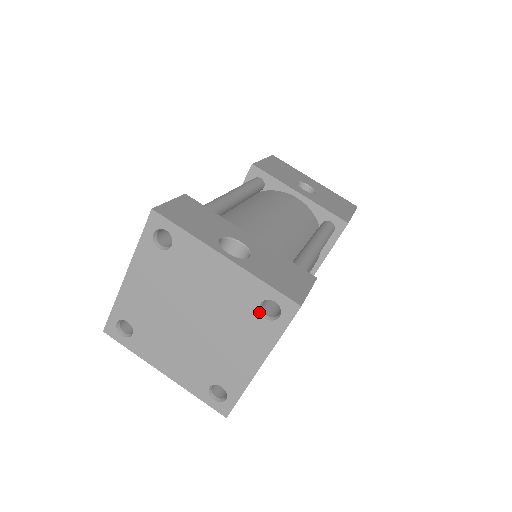
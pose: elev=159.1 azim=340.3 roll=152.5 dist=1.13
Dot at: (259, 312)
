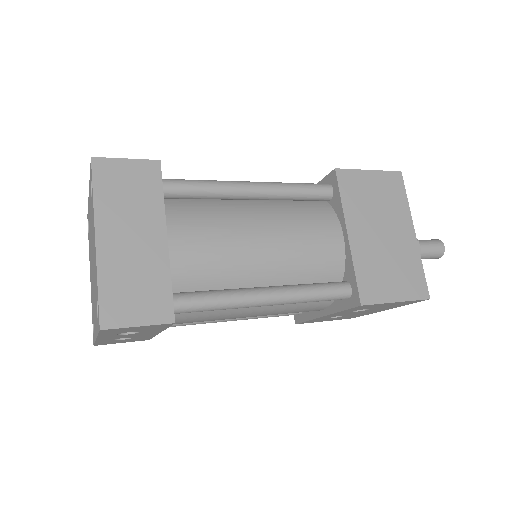
Dot at: (91, 198)
